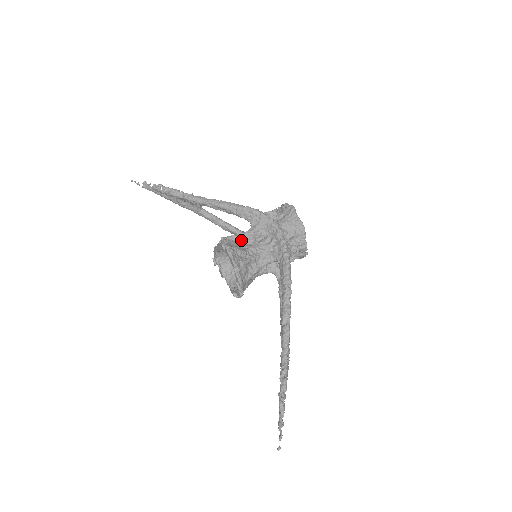
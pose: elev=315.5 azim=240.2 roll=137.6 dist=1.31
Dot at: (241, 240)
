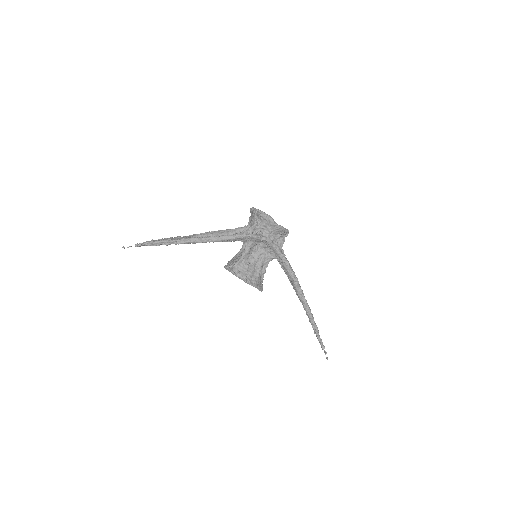
Dot at: (245, 260)
